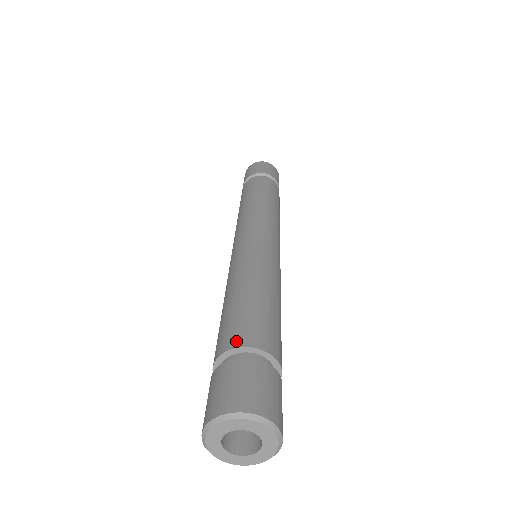
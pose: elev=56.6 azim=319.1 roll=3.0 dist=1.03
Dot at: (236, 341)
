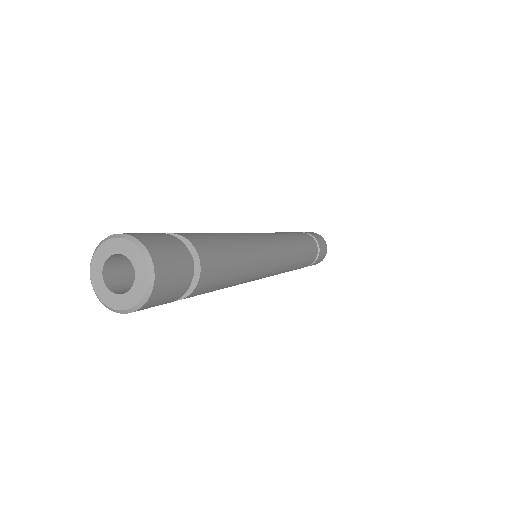
Dot at: occluded
